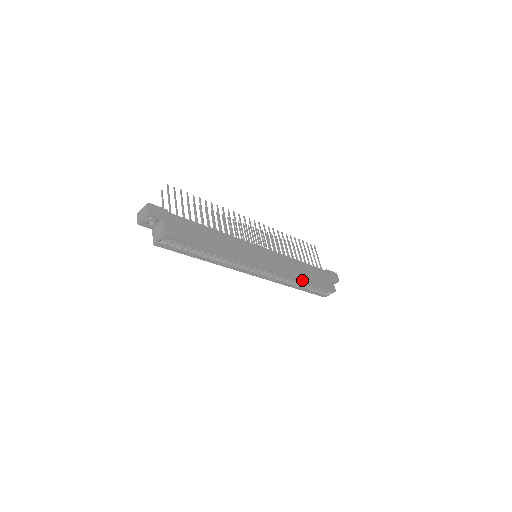
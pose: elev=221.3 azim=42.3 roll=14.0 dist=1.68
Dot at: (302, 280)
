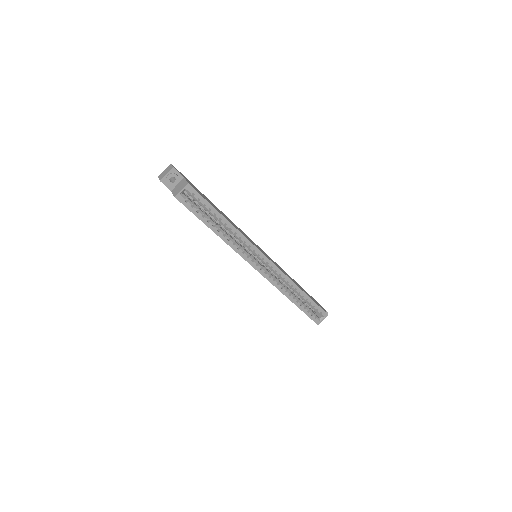
Dot at: (299, 288)
